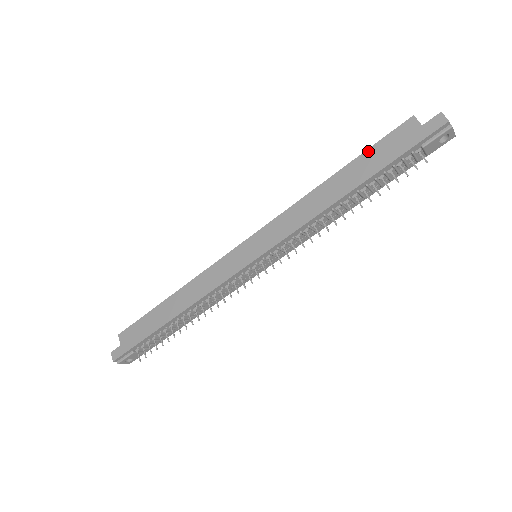
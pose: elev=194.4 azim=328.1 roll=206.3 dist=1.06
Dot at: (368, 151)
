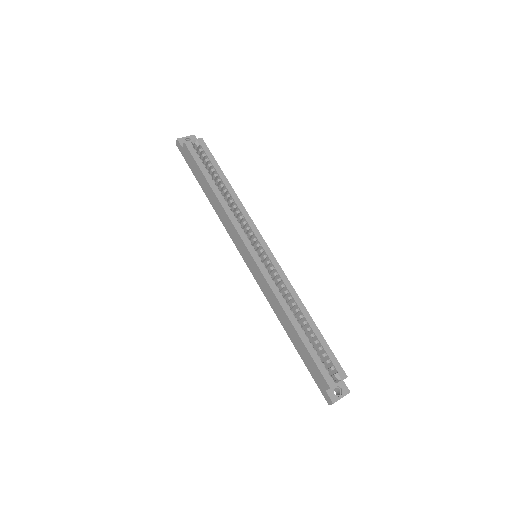
Dot at: (309, 354)
